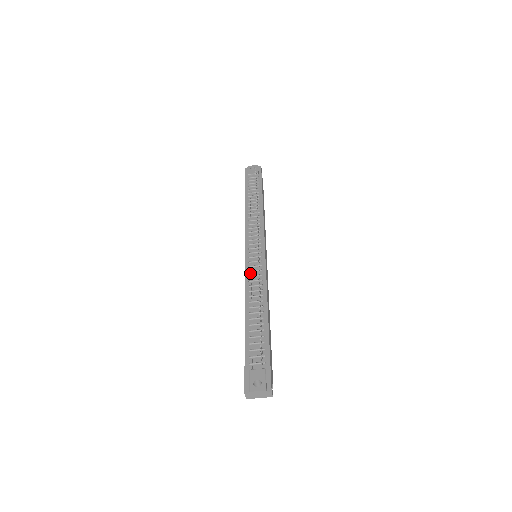
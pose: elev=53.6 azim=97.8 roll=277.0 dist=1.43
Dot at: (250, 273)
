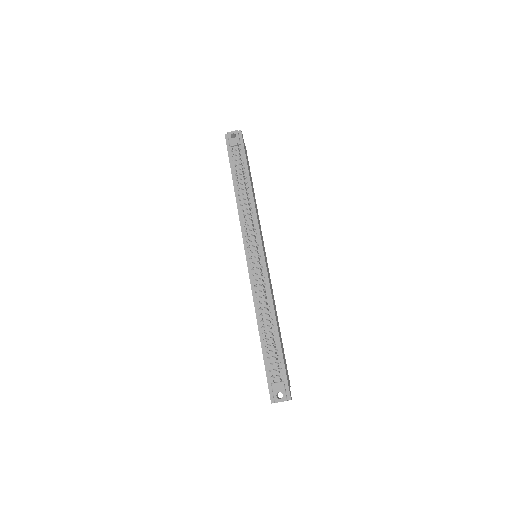
Dot at: (255, 282)
